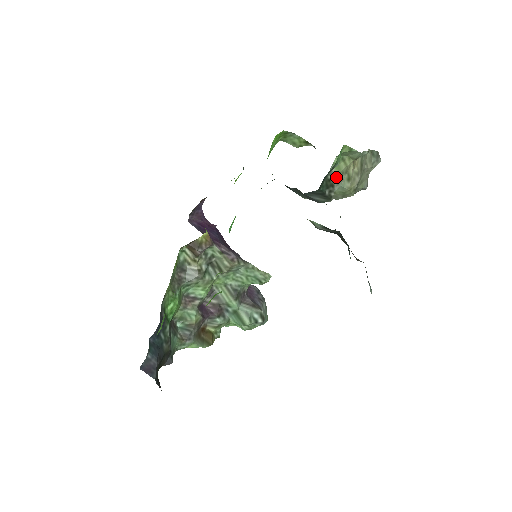
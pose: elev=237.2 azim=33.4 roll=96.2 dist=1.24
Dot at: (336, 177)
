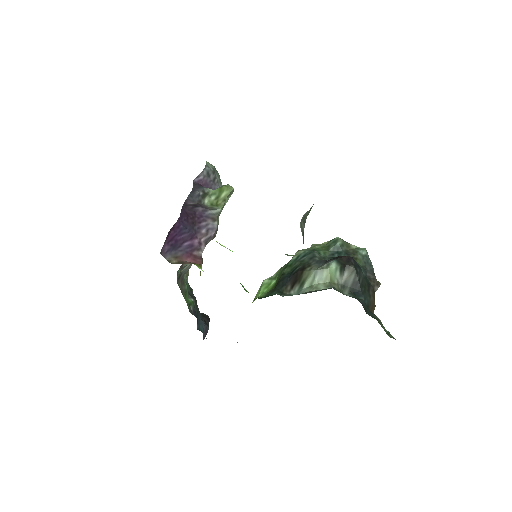
Dot at: occluded
